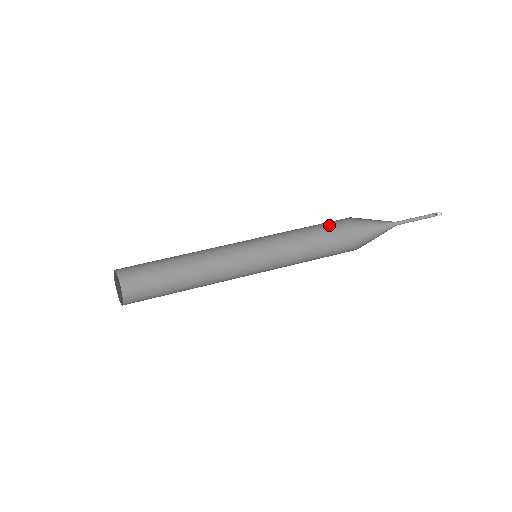
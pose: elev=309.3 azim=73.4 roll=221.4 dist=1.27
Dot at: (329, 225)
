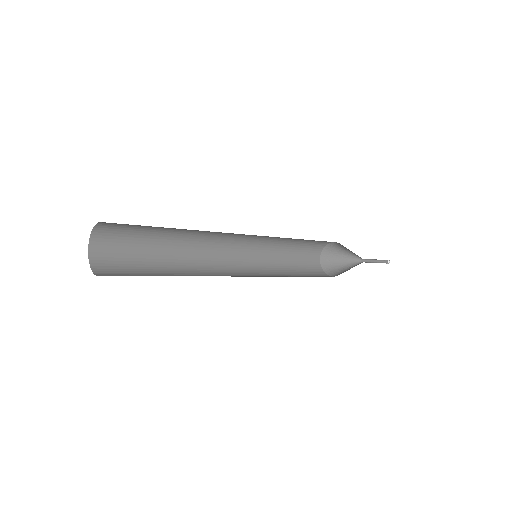
Dot at: (313, 273)
